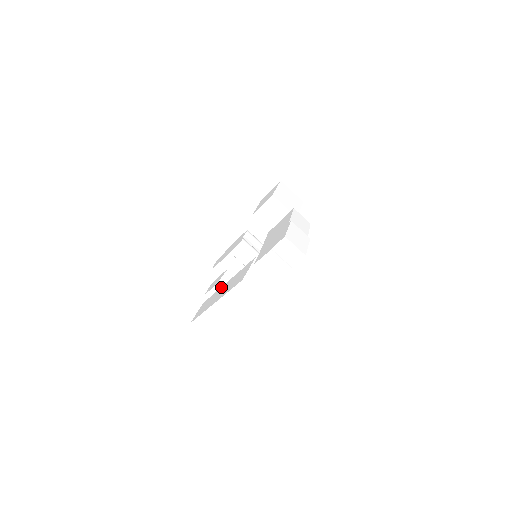
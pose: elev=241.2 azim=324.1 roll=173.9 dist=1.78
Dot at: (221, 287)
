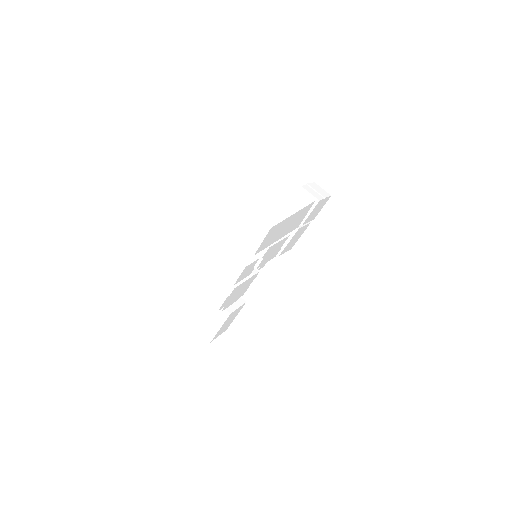
Dot at: occluded
